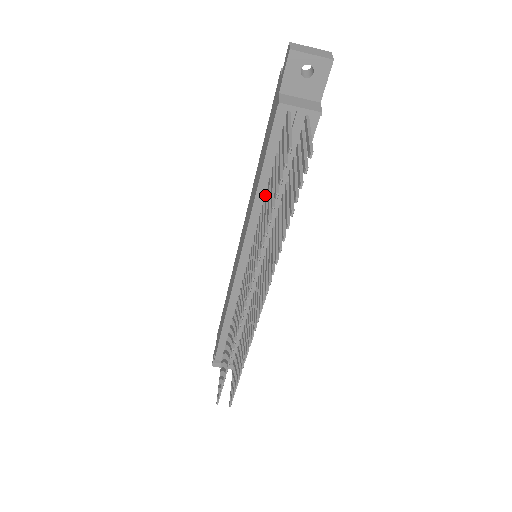
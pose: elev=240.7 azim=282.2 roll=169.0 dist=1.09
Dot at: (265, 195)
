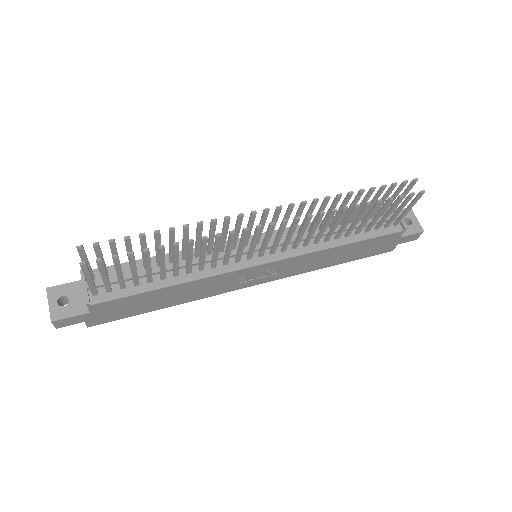
Dot at: (330, 224)
